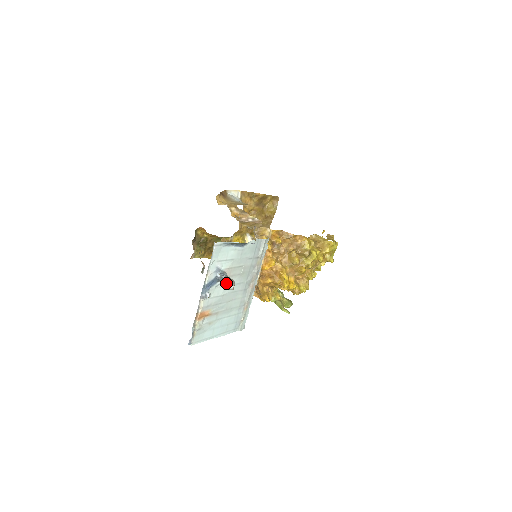
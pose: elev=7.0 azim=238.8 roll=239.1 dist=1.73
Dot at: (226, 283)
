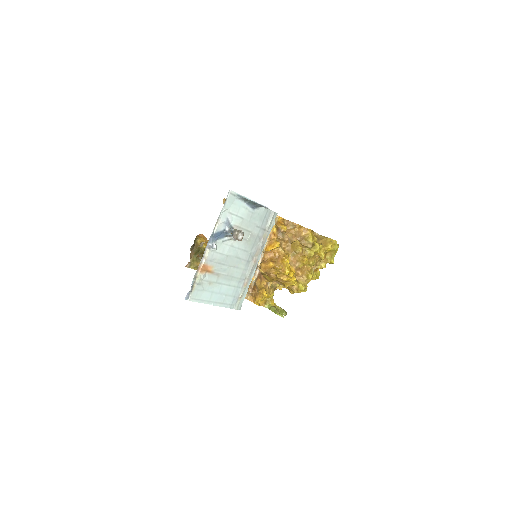
Dot at: (235, 232)
